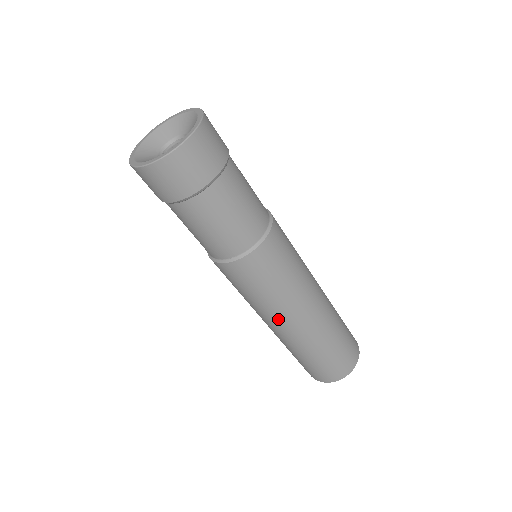
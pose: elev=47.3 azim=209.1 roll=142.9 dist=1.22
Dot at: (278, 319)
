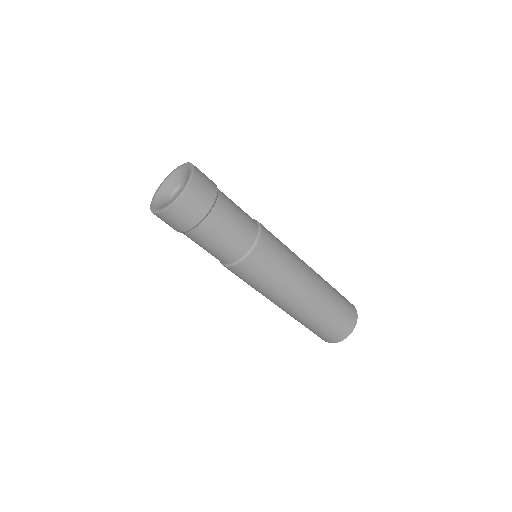
Dot at: (297, 288)
